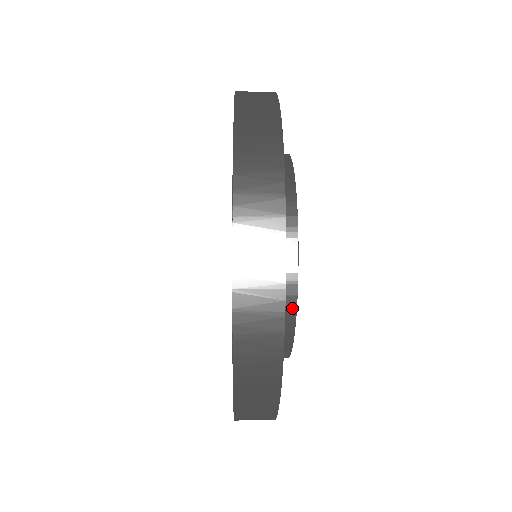
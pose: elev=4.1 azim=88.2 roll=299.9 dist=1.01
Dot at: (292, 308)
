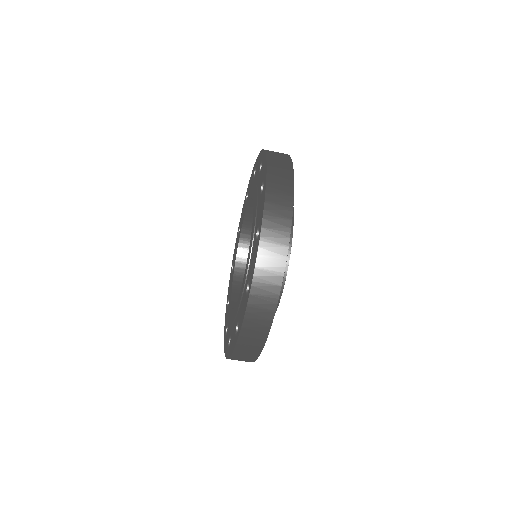
Dot at: occluded
